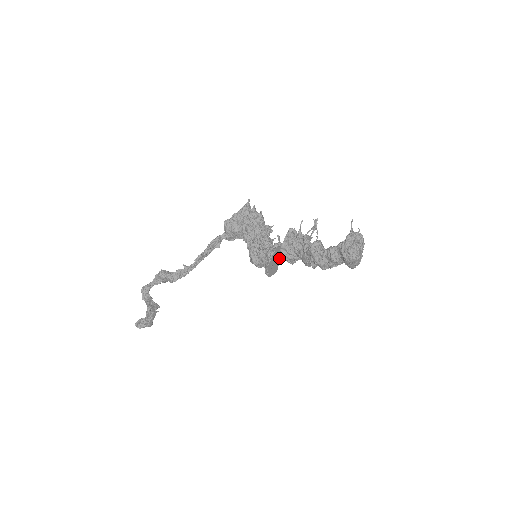
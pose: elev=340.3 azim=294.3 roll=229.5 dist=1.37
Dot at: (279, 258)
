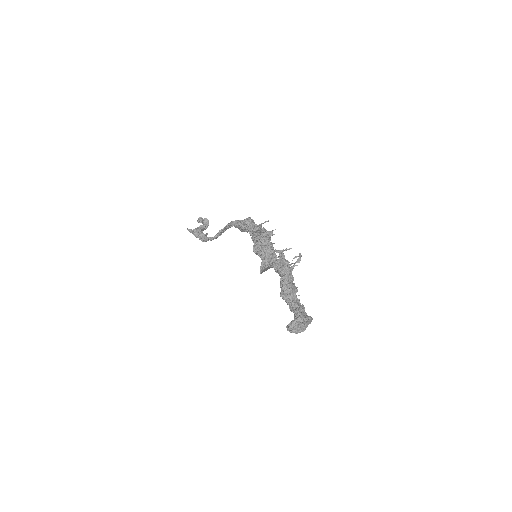
Dot at: occluded
